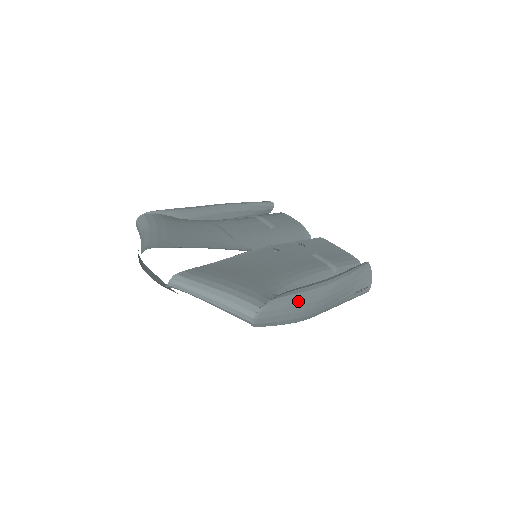
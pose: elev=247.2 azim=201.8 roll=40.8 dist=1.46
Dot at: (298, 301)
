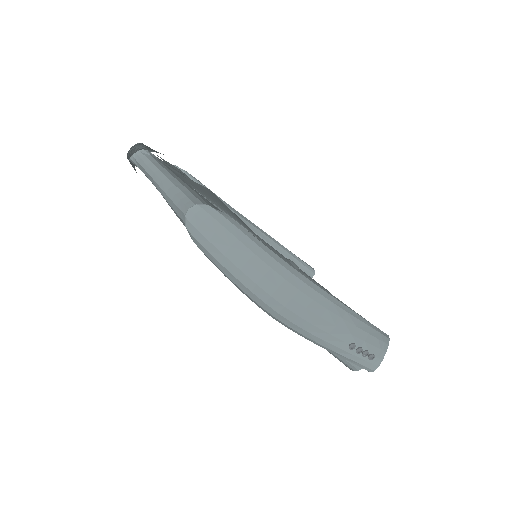
Dot at: (259, 250)
